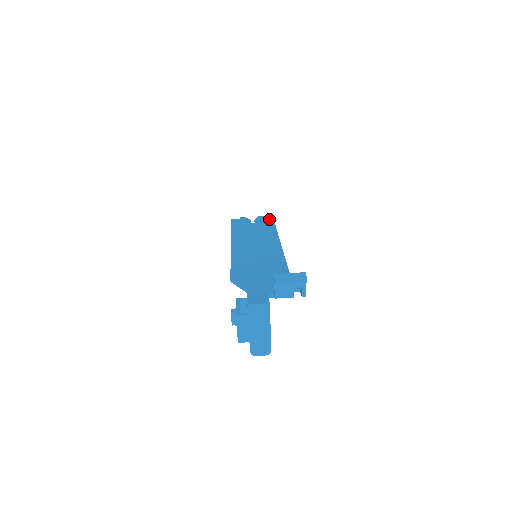
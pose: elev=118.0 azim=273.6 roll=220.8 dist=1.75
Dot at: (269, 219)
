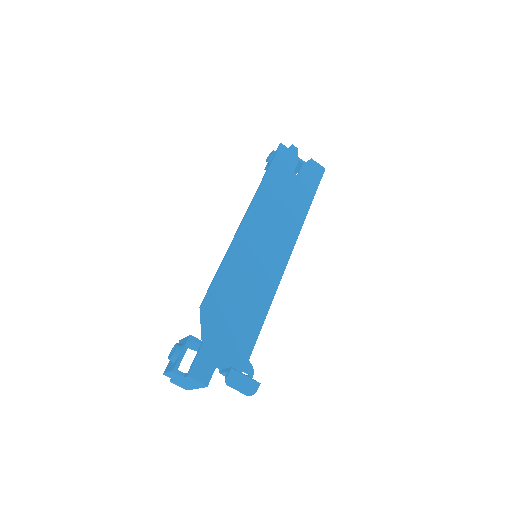
Dot at: (317, 177)
